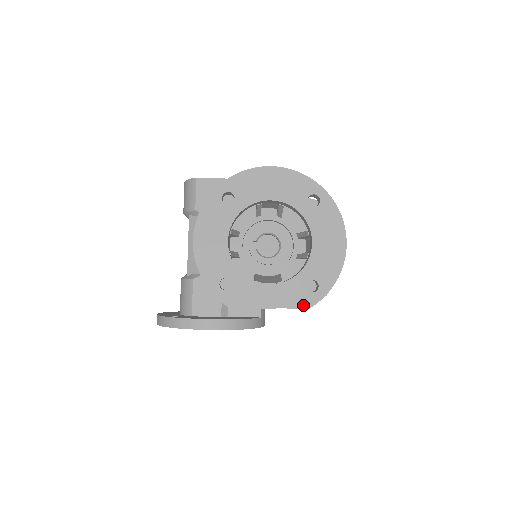
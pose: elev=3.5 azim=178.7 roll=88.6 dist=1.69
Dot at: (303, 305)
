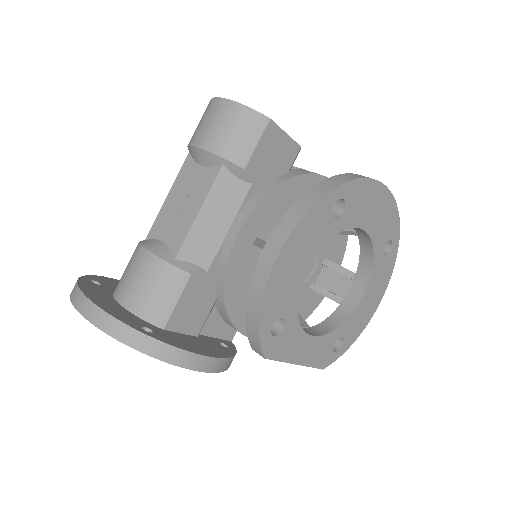
Dot at: (322, 365)
